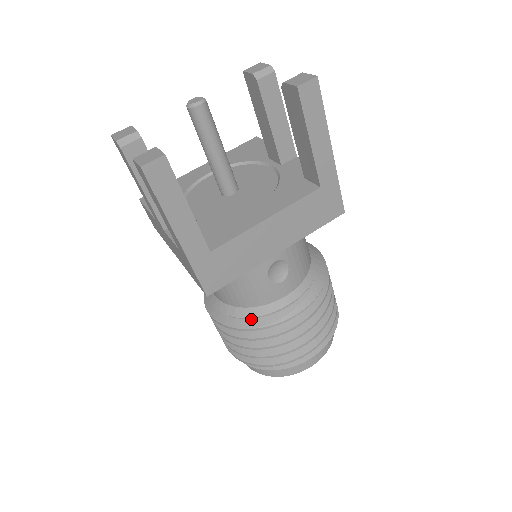
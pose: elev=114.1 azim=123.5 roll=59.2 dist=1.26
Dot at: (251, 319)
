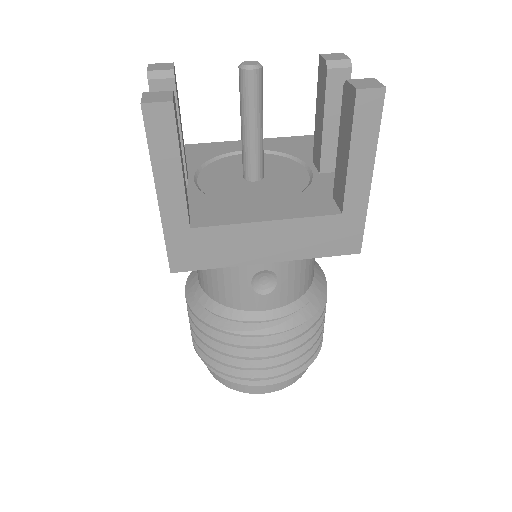
Dot at: (218, 317)
